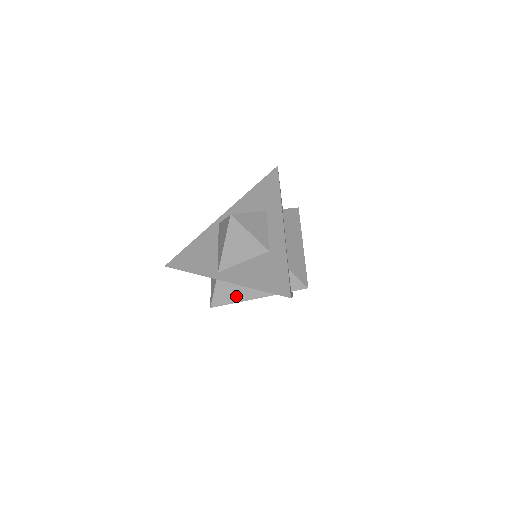
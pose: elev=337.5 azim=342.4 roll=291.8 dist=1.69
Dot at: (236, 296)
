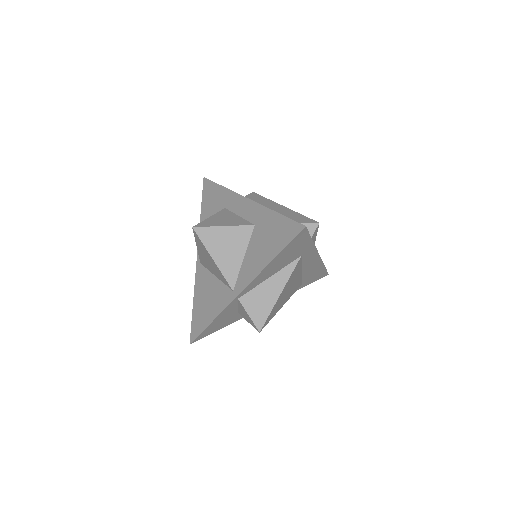
Dot at: (269, 296)
